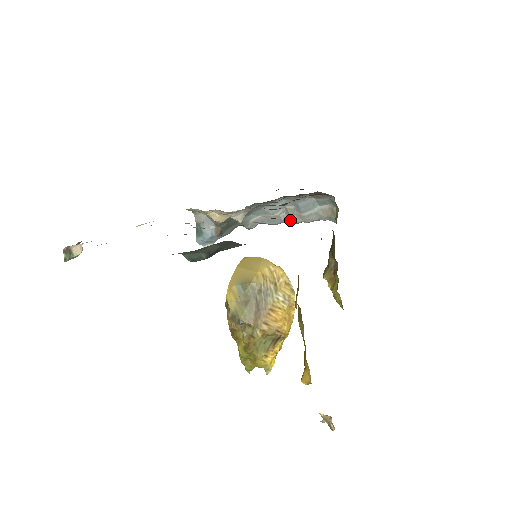
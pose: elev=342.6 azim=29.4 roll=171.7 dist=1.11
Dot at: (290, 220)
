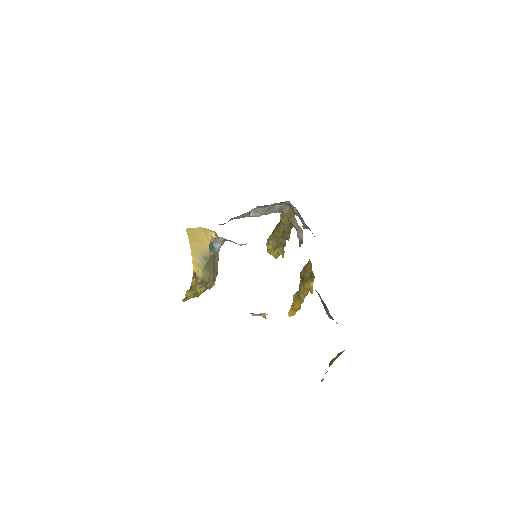
Dot at: (255, 216)
